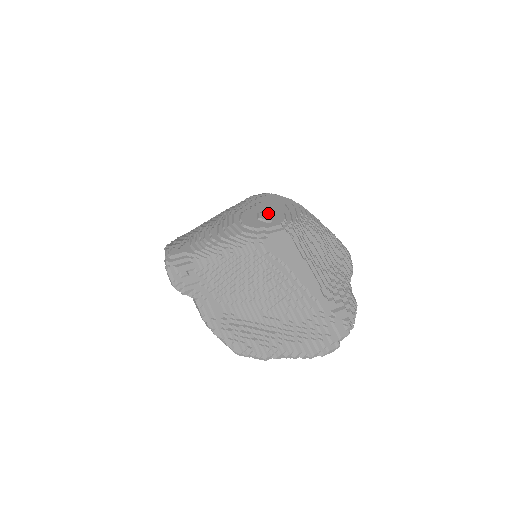
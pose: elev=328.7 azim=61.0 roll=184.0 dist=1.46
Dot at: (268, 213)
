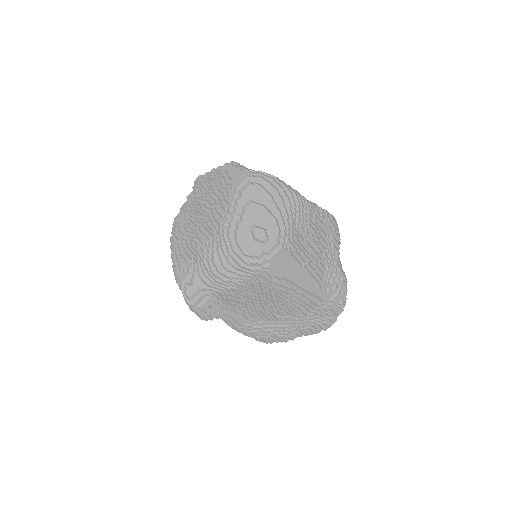
Dot at: (261, 225)
